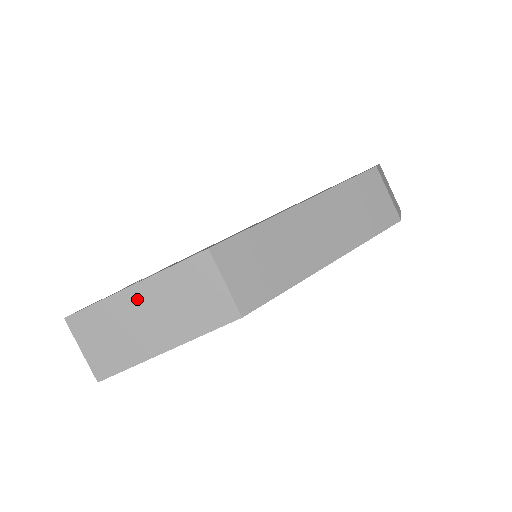
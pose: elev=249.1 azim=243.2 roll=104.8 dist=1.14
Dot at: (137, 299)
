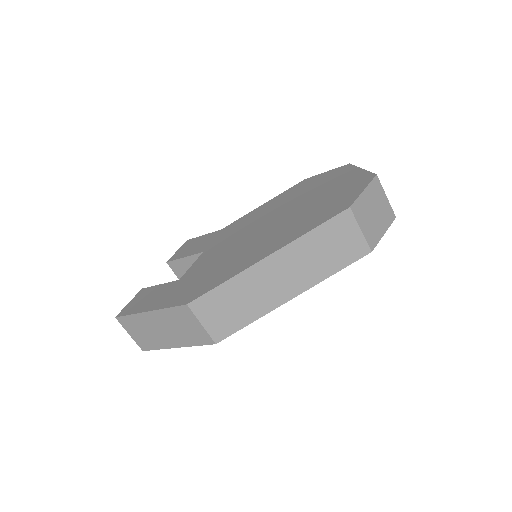
Dot at: (152, 319)
